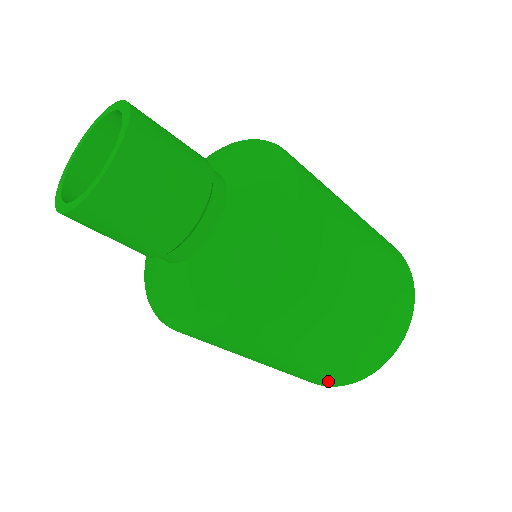
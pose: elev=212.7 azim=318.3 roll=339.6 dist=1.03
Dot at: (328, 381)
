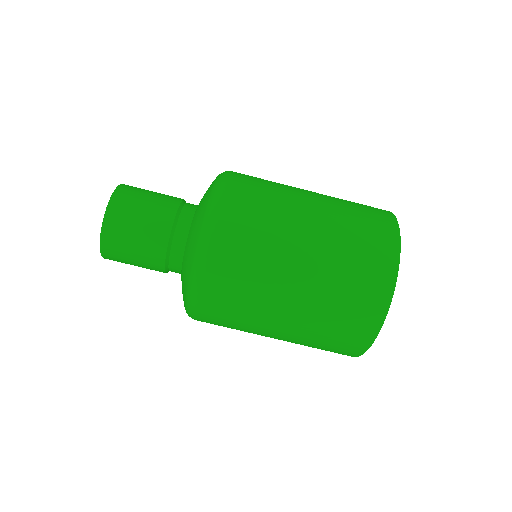
Dot at: (378, 263)
